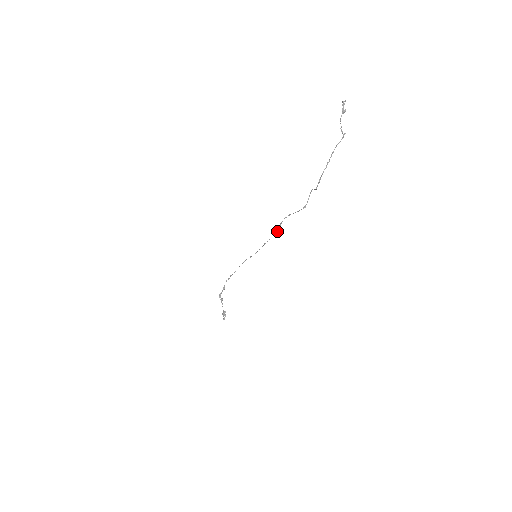
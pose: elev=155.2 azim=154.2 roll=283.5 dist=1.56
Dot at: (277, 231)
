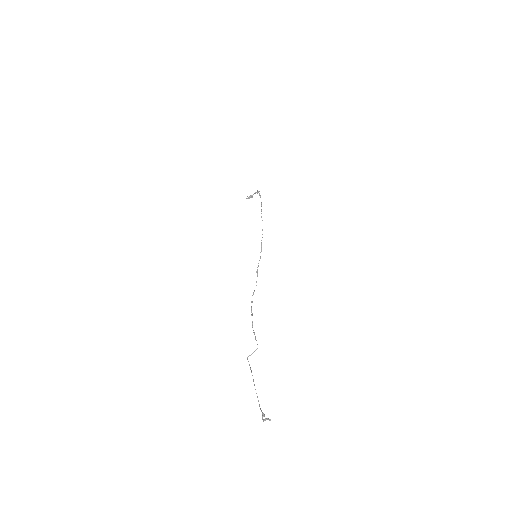
Dot at: (253, 294)
